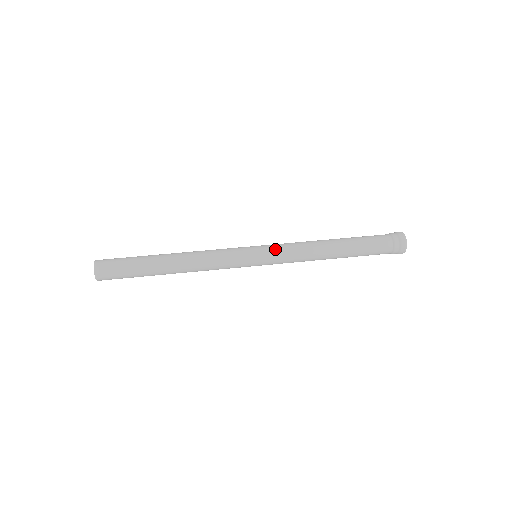
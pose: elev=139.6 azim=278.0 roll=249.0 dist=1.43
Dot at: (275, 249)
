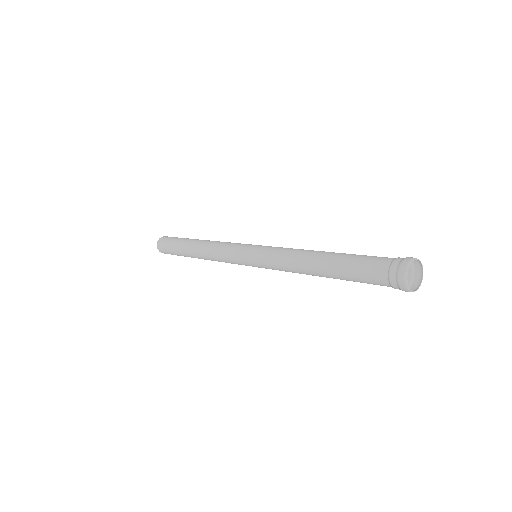
Dot at: occluded
